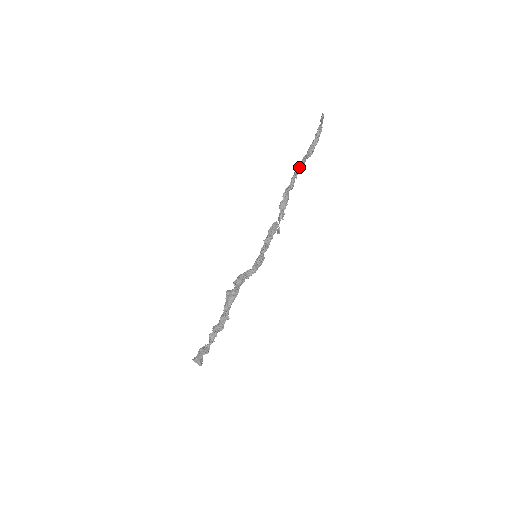
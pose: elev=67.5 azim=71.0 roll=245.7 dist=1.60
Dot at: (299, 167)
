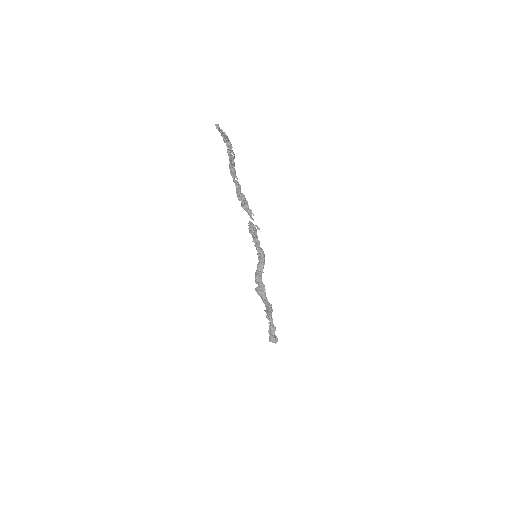
Dot at: (232, 171)
